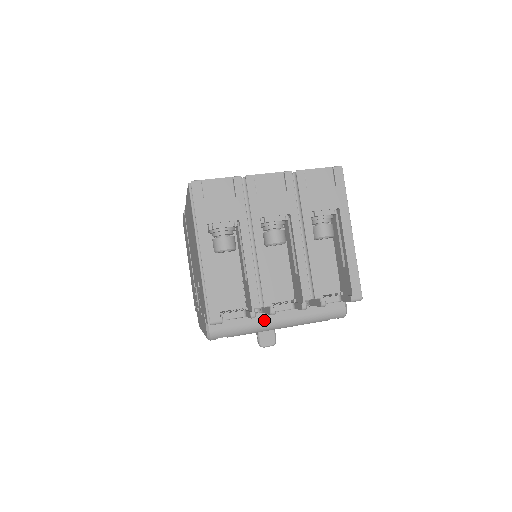
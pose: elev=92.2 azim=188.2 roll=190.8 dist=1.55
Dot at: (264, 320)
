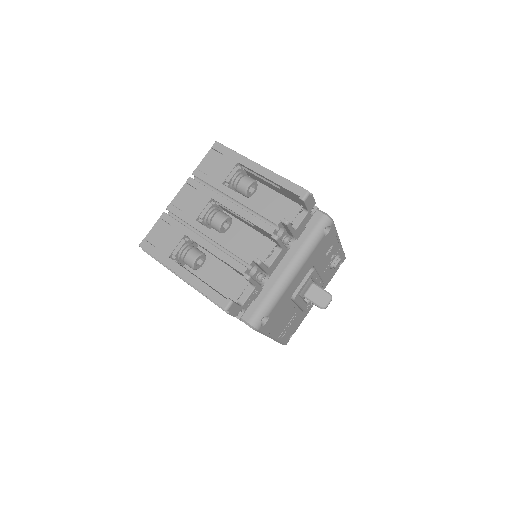
Dot at: (276, 279)
